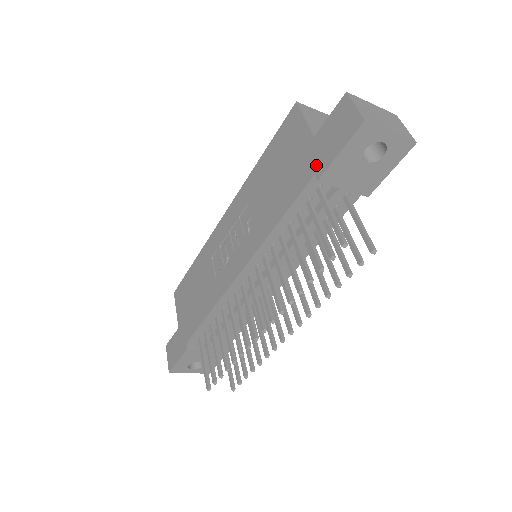
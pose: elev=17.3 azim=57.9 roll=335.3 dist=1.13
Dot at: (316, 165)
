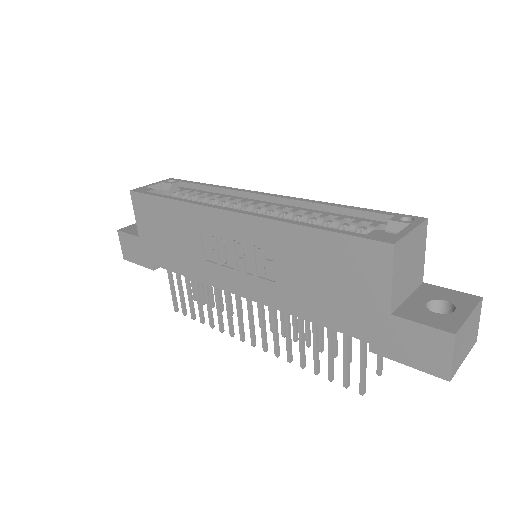
Dot at: (376, 340)
